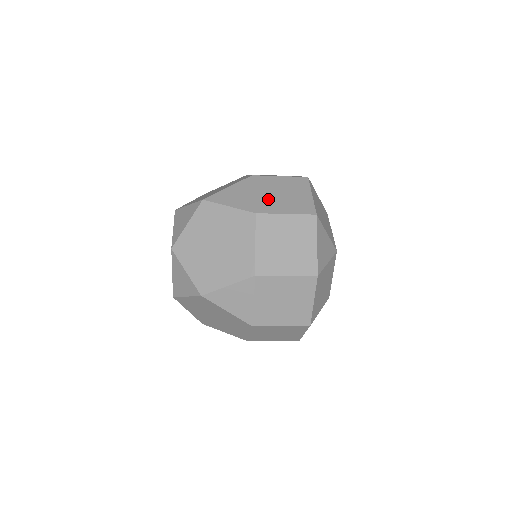
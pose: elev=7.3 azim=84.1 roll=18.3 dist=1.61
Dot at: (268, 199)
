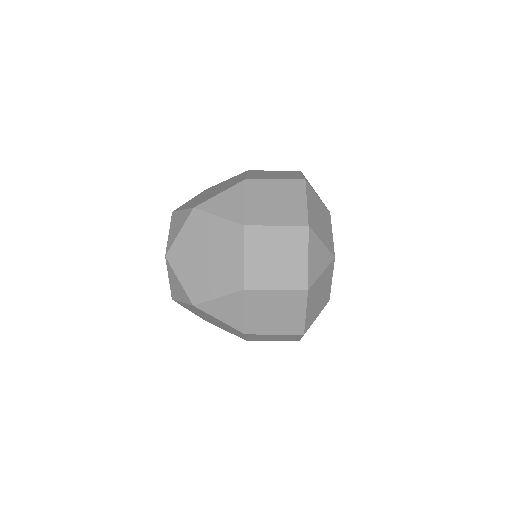
Dot at: (258, 320)
